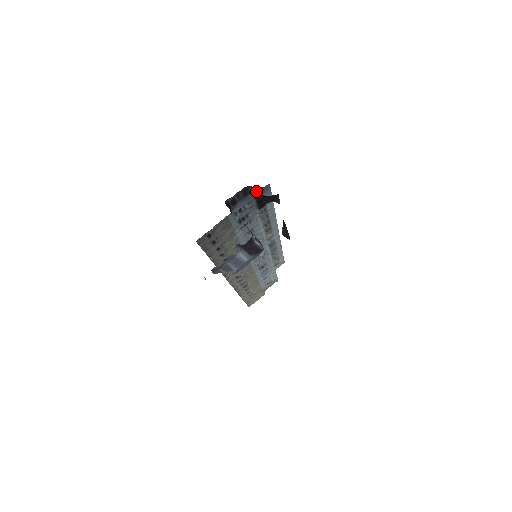
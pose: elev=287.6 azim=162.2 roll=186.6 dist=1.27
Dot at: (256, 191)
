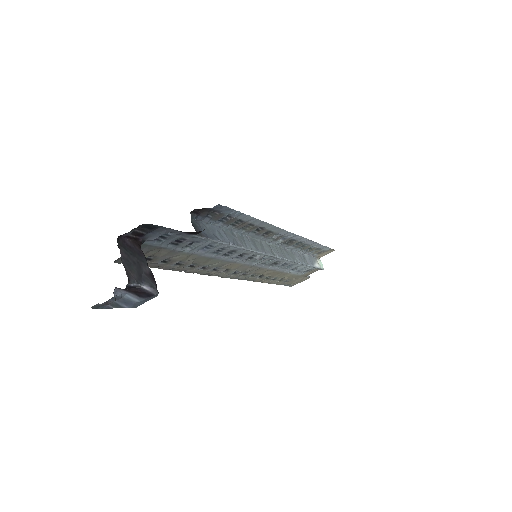
Dot at: occluded
